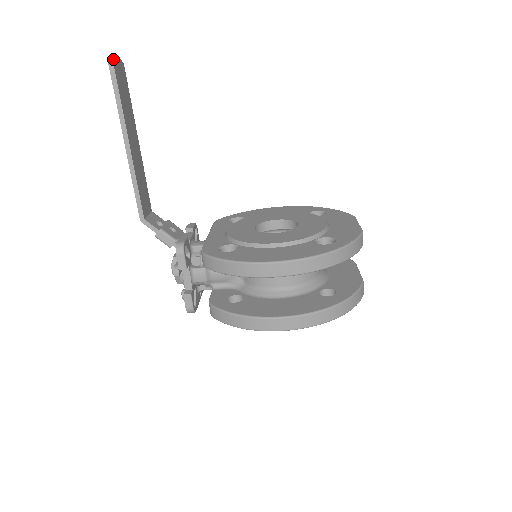
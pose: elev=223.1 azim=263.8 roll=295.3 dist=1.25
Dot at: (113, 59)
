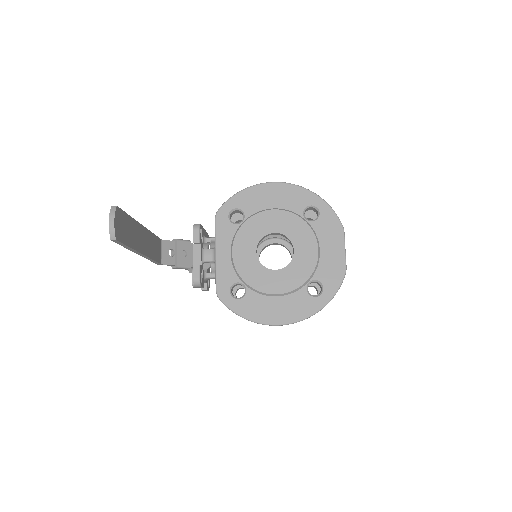
Dot at: (113, 233)
